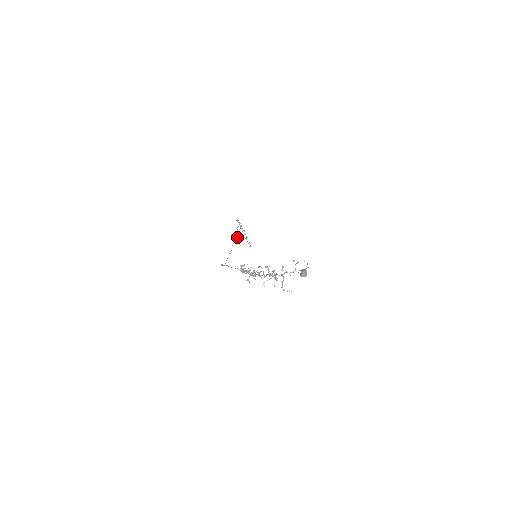
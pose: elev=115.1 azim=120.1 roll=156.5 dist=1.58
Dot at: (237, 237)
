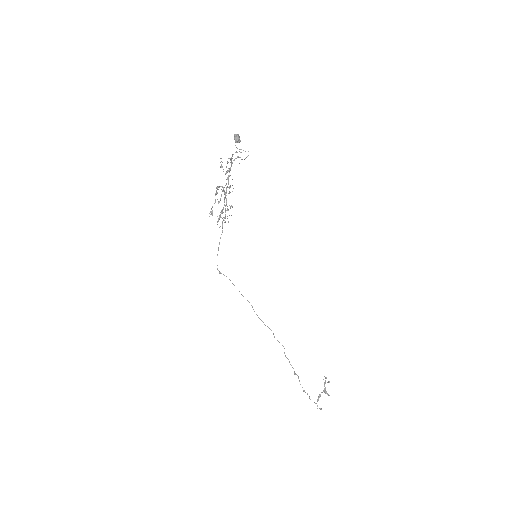
Dot at: (279, 342)
